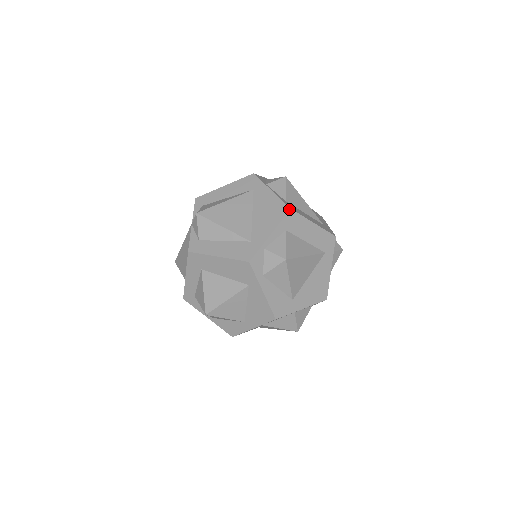
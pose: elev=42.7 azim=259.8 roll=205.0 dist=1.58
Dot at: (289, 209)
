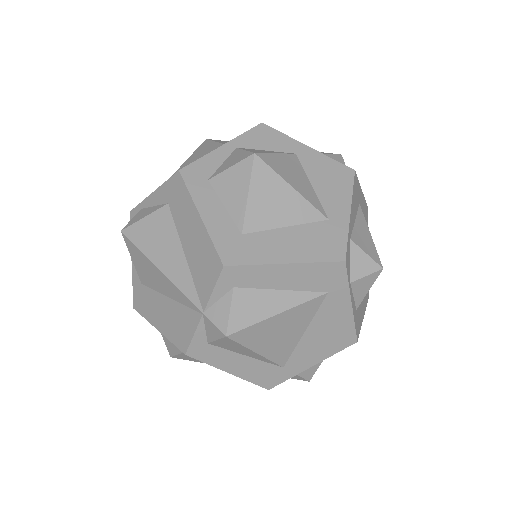
Dot at: (355, 342)
